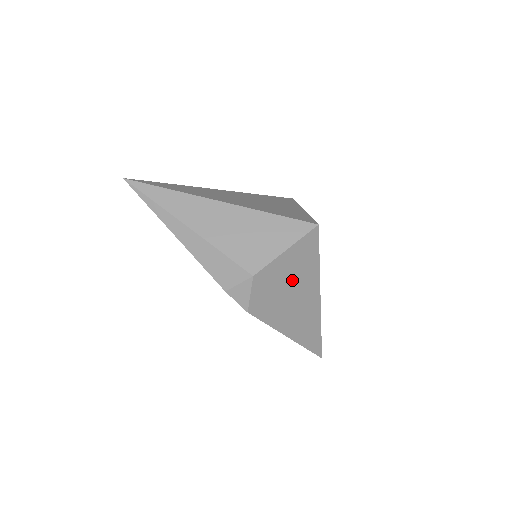
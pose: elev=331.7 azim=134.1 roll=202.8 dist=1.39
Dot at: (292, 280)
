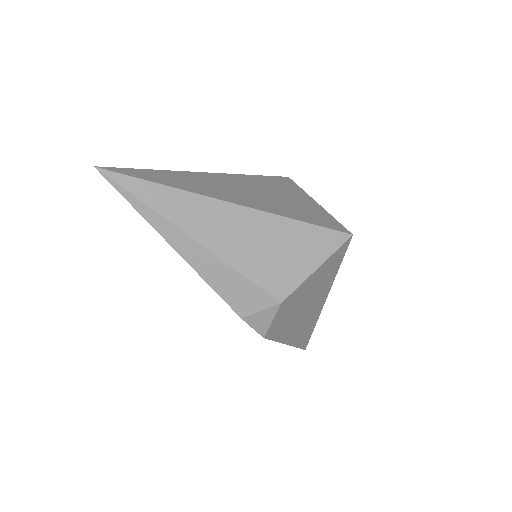
Dot at: (311, 294)
